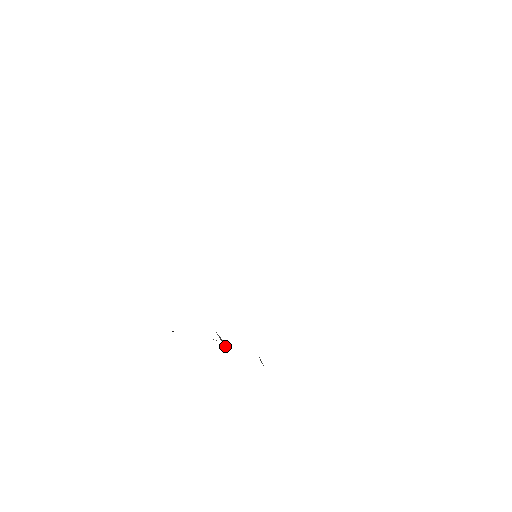
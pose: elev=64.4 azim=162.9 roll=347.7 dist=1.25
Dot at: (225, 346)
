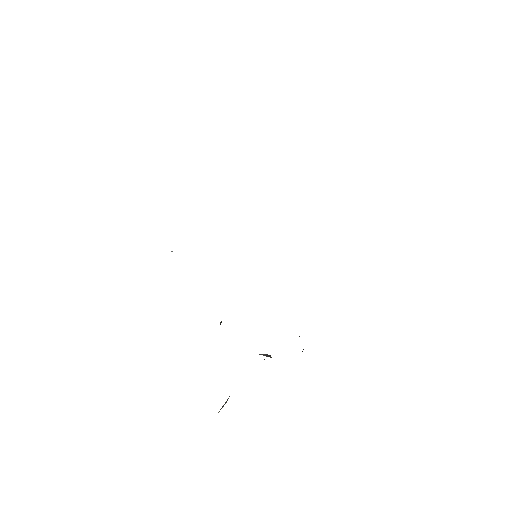
Dot at: (271, 357)
